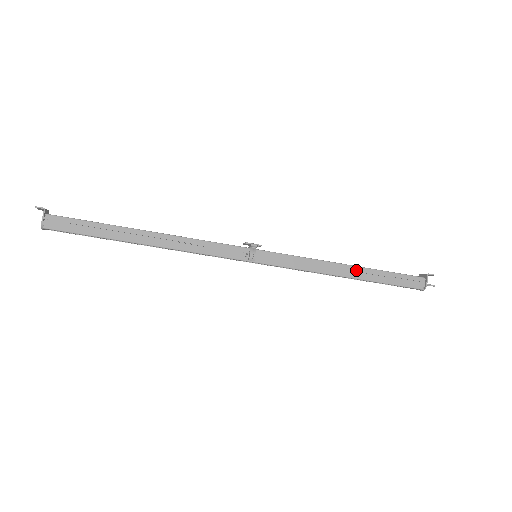
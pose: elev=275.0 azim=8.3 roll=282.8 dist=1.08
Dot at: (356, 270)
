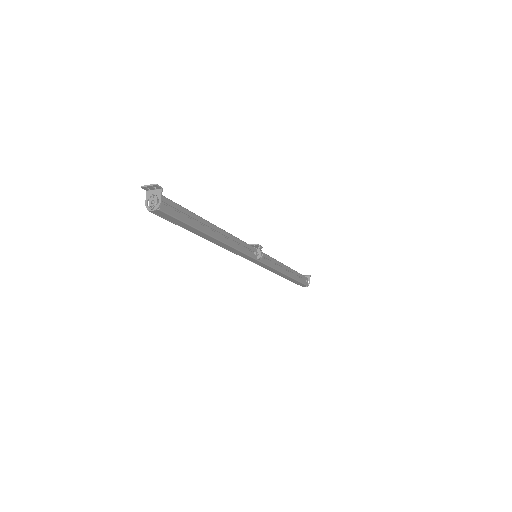
Dot at: (291, 271)
